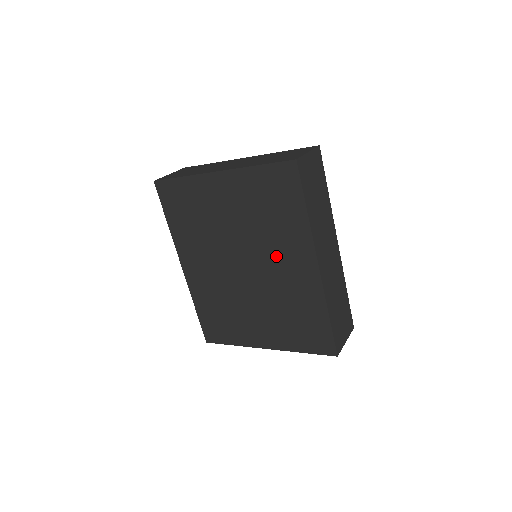
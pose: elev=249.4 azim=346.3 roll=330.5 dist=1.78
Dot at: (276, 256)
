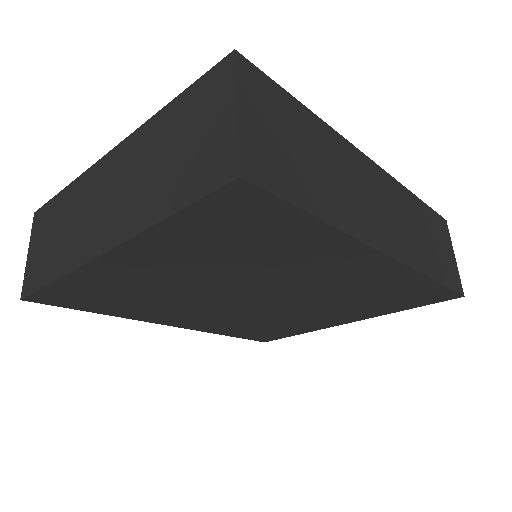
Dot at: (303, 275)
